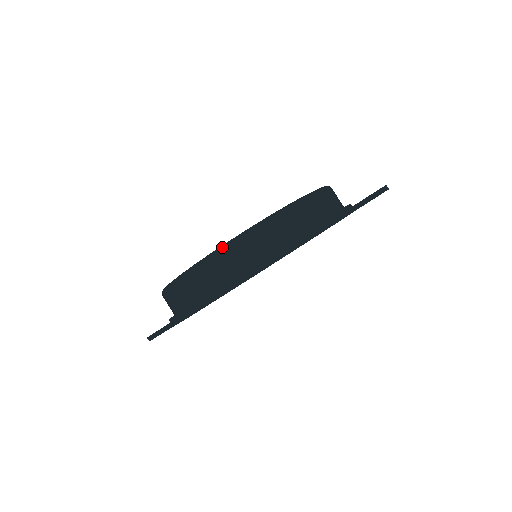
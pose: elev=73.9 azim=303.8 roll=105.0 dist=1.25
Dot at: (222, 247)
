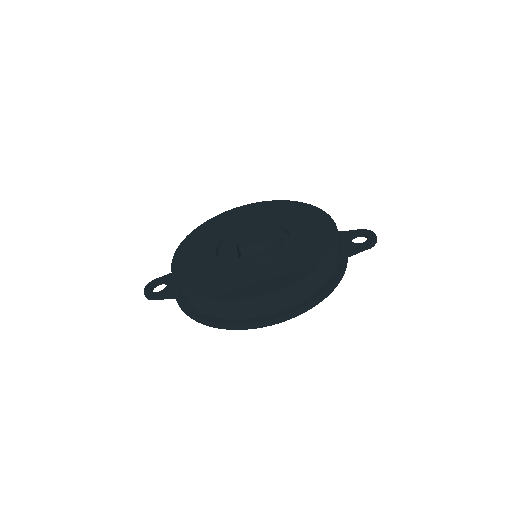
Dot at: (257, 298)
